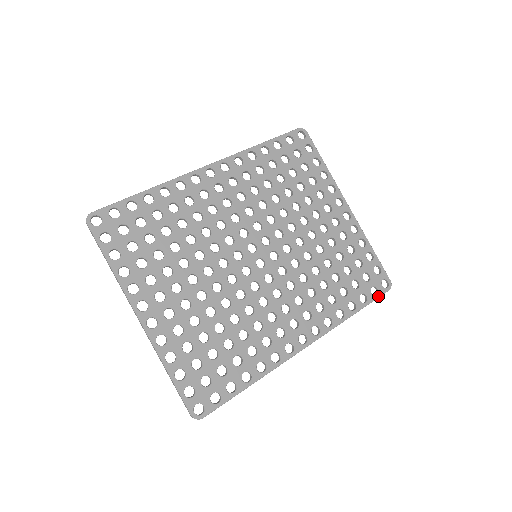
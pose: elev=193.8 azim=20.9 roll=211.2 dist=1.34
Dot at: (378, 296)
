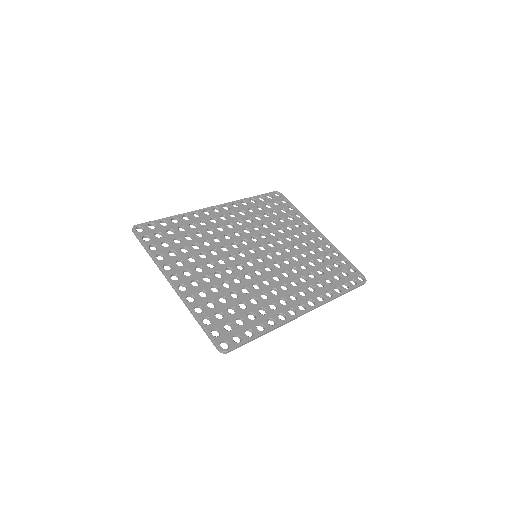
Dot at: (357, 285)
